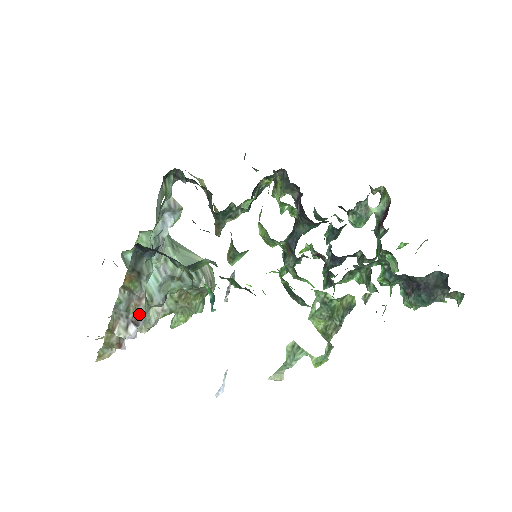
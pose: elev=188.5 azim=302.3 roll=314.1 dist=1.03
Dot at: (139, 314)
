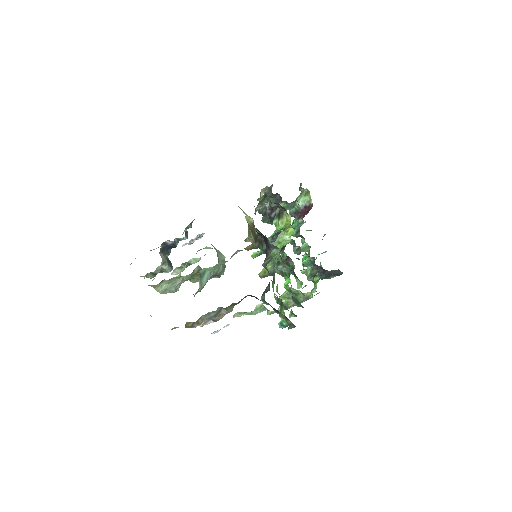
Dot at: (220, 317)
